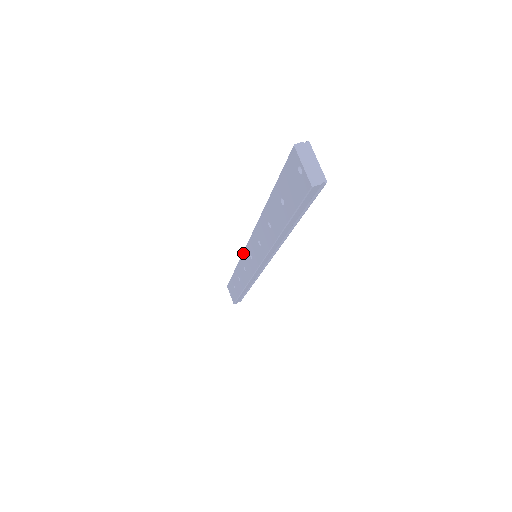
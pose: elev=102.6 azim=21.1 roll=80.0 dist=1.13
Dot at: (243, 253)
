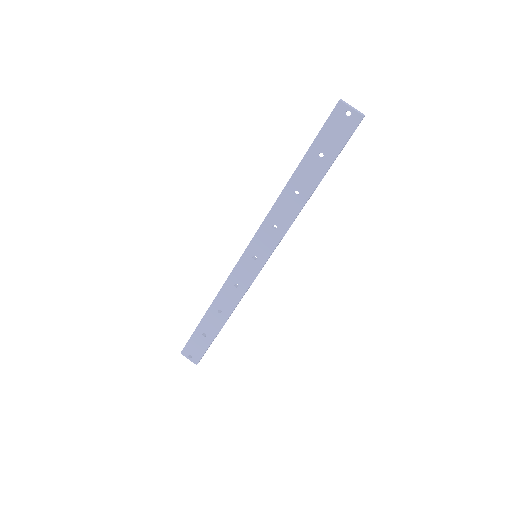
Dot at: (236, 267)
